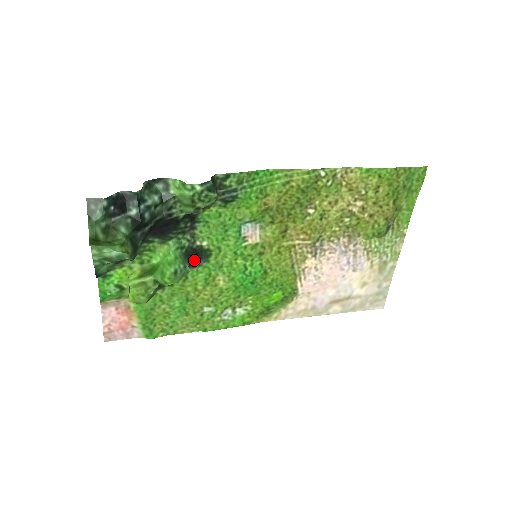
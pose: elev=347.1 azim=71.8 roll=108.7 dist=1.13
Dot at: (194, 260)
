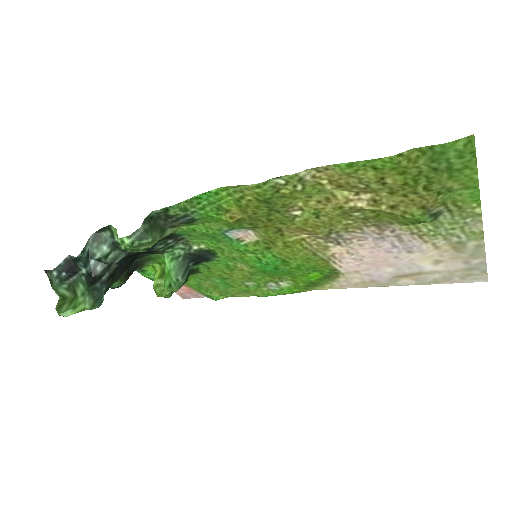
Dot at: (200, 260)
